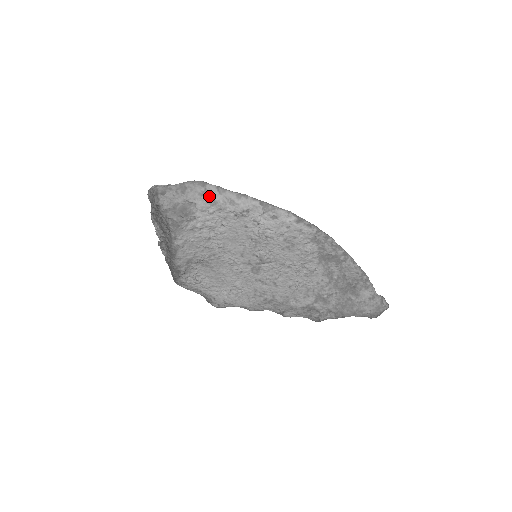
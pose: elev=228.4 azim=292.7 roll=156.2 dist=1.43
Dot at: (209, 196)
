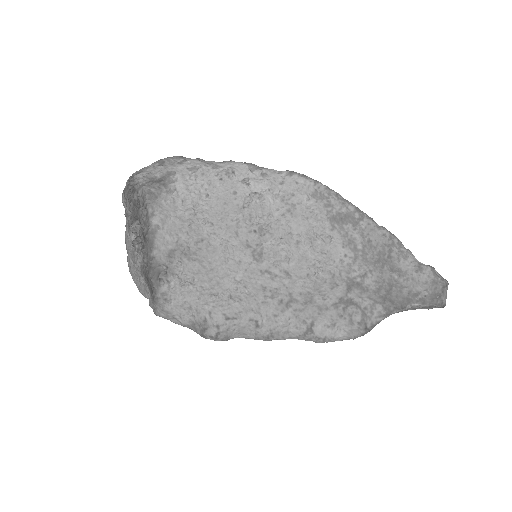
Dot at: (189, 163)
